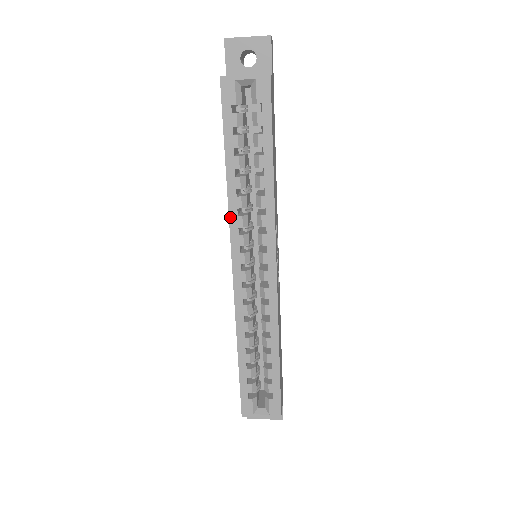
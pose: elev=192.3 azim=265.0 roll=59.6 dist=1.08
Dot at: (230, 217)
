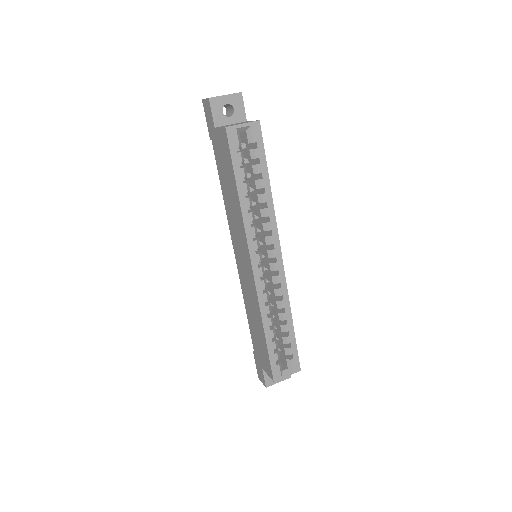
Dot at: (246, 229)
